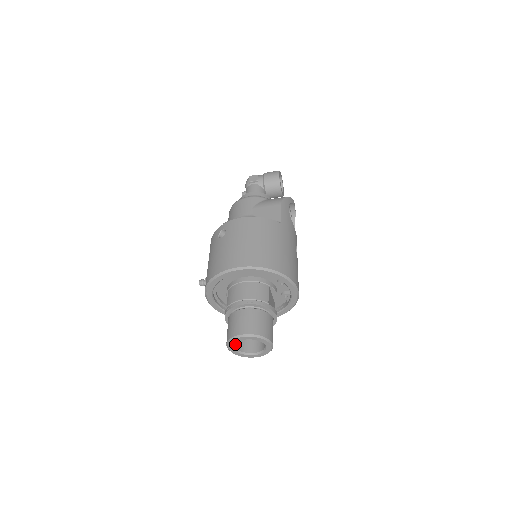
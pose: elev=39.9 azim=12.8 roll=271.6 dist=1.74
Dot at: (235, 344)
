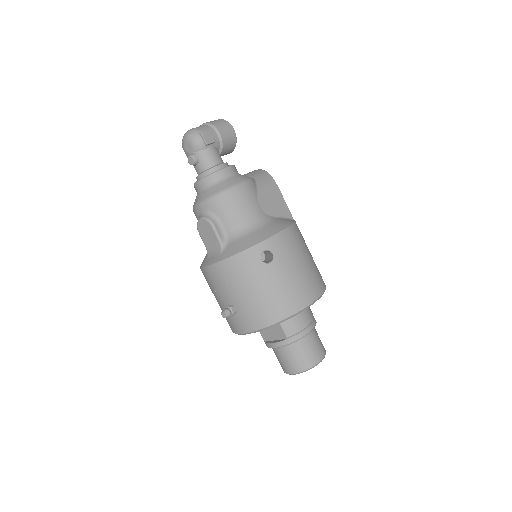
Dot at: occluded
